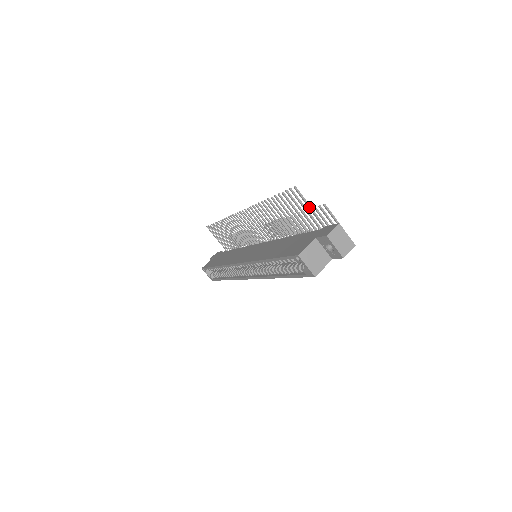
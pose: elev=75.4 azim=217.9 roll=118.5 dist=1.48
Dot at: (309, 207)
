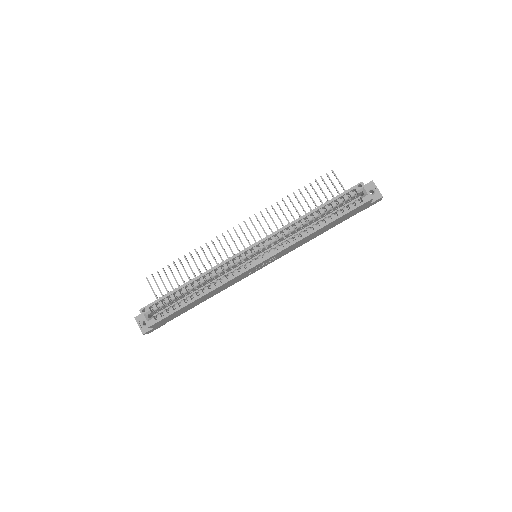
Dot at: (341, 184)
